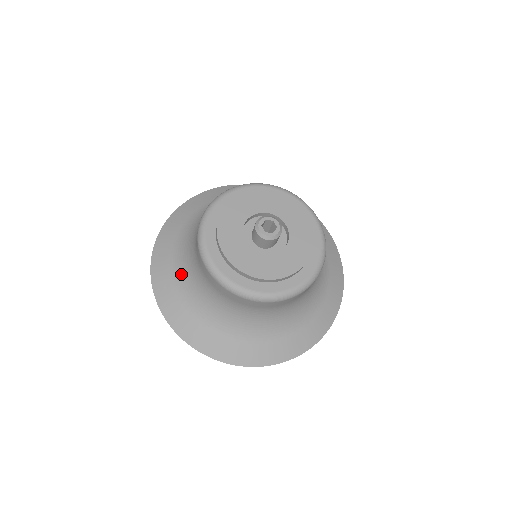
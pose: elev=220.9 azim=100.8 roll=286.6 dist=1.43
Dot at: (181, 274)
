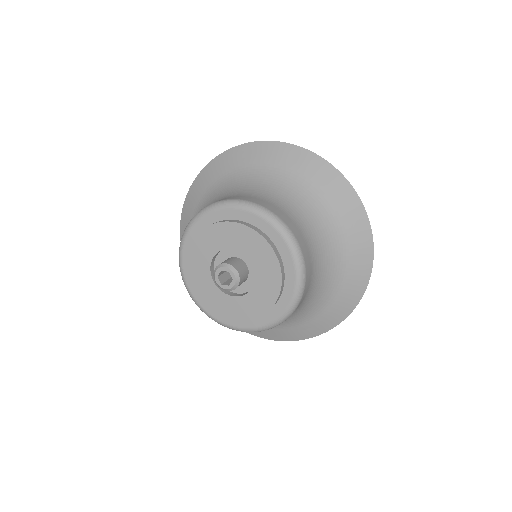
Dot at: occluded
